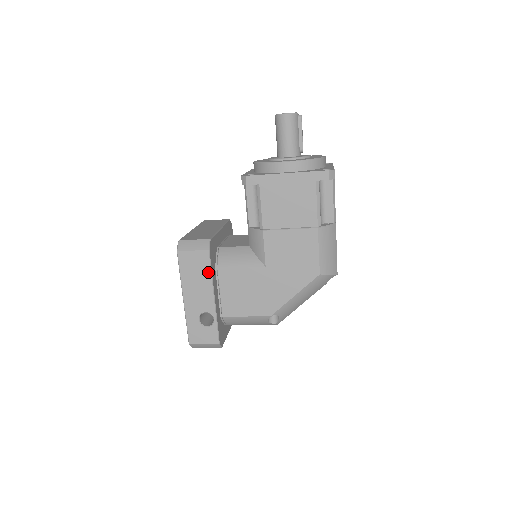
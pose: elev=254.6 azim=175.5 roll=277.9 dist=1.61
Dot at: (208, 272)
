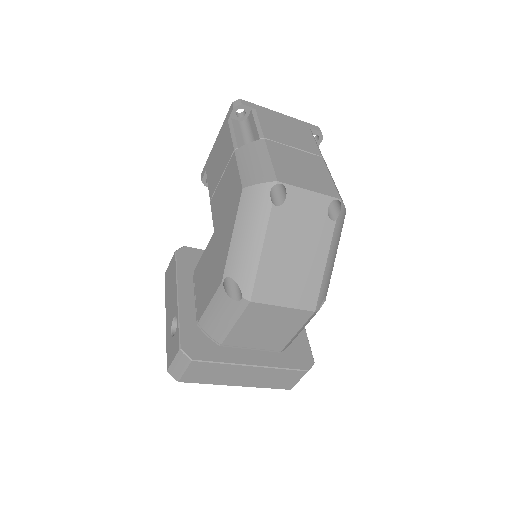
Dot at: (175, 272)
